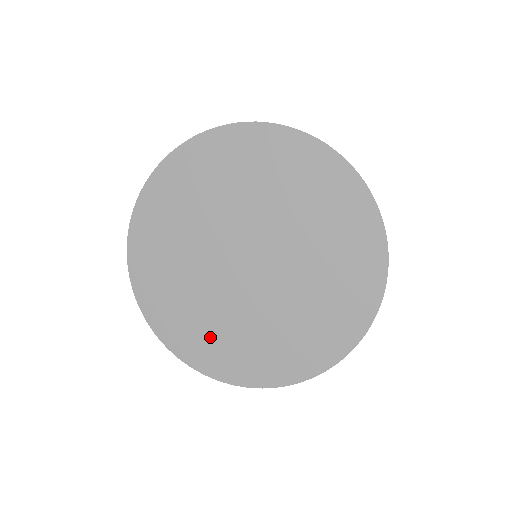
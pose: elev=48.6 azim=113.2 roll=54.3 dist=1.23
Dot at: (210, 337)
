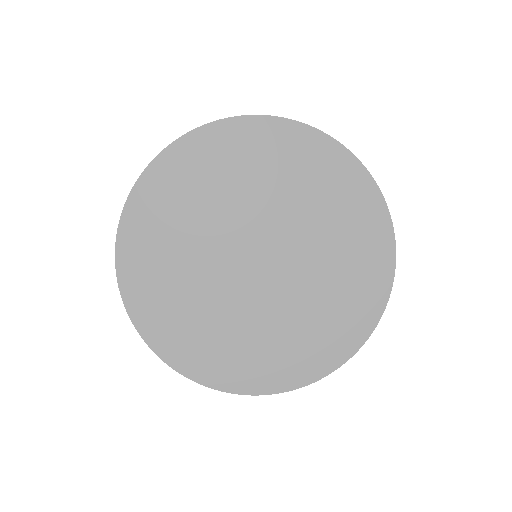
Dot at: (199, 335)
